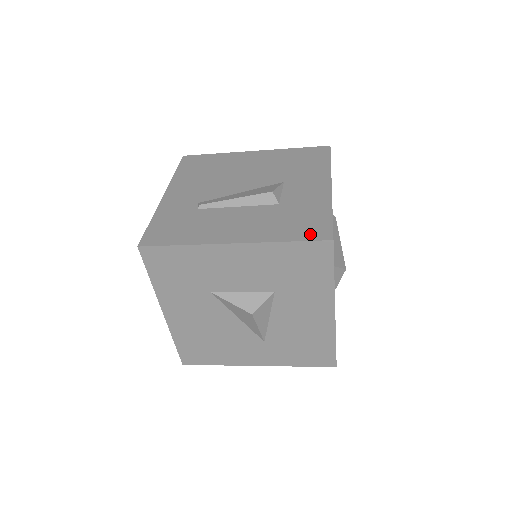
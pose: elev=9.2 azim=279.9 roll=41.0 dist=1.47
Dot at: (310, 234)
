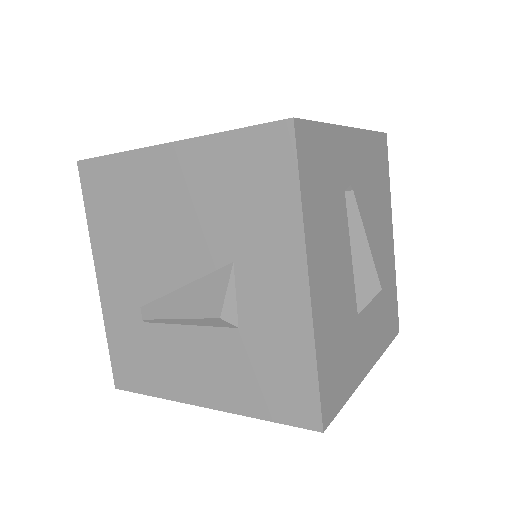
Dot at: (291, 412)
